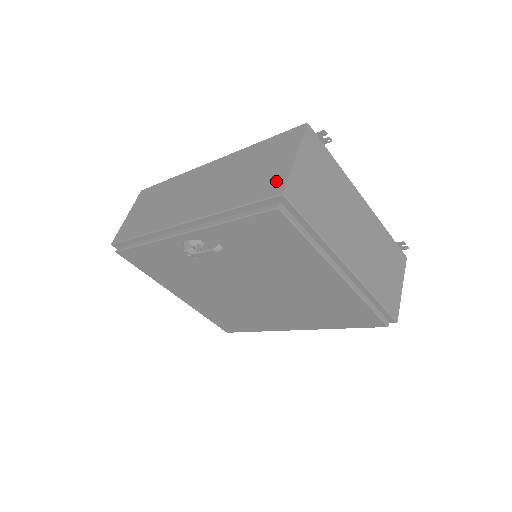
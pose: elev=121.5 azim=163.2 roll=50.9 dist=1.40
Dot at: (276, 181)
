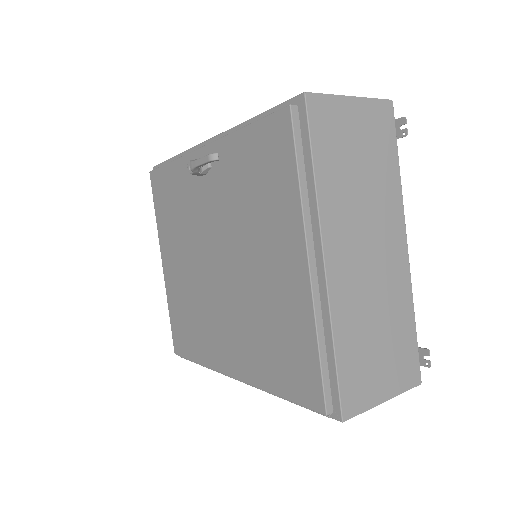
Dot at: occluded
